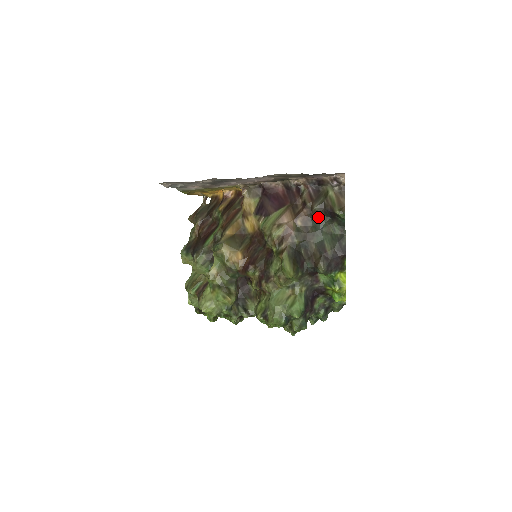
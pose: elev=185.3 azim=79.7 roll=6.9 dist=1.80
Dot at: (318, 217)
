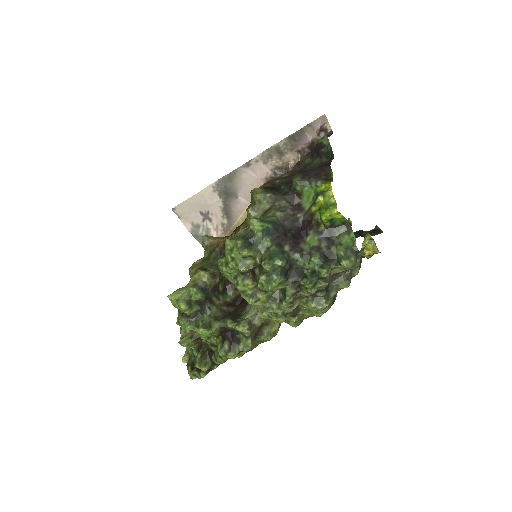
Dot at: (306, 164)
